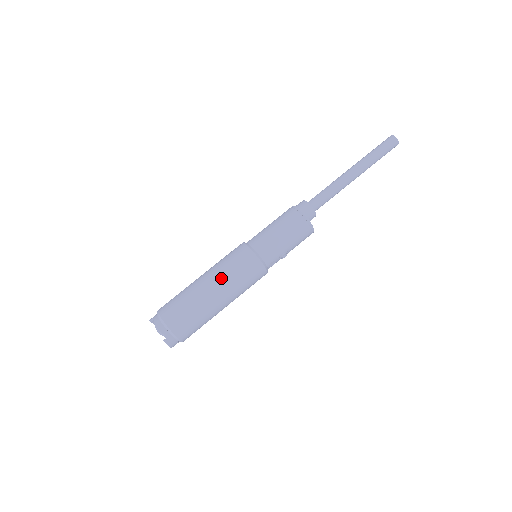
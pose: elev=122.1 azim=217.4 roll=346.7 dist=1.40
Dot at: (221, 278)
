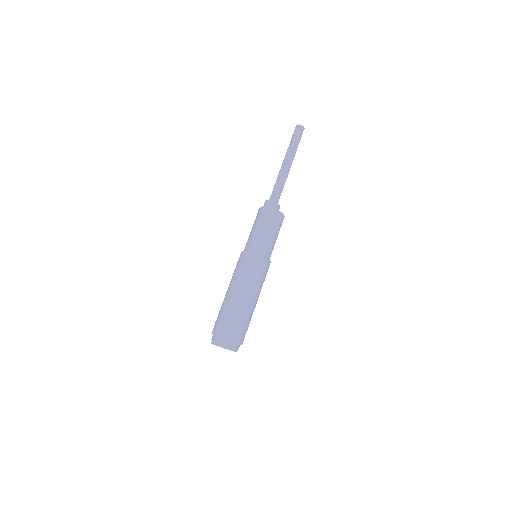
Dot at: (235, 281)
